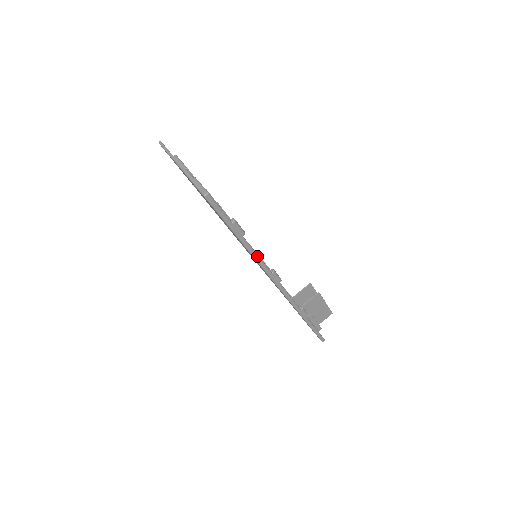
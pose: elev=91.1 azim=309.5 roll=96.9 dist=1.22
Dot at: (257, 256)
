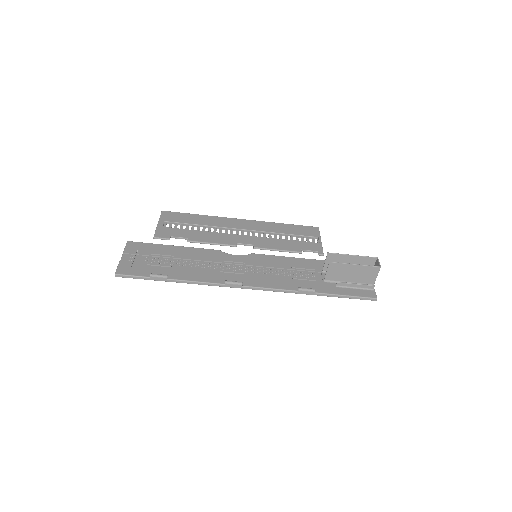
Dot at: (196, 282)
